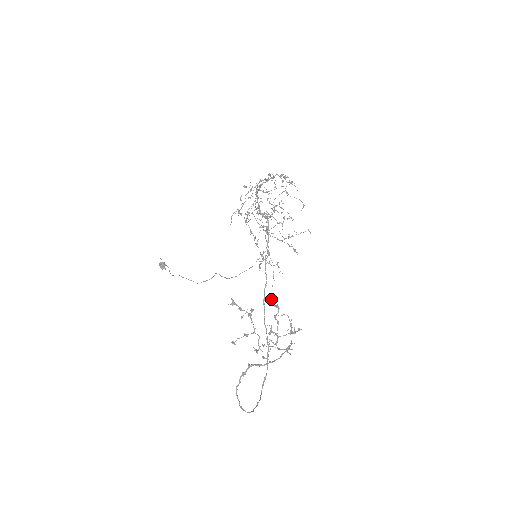
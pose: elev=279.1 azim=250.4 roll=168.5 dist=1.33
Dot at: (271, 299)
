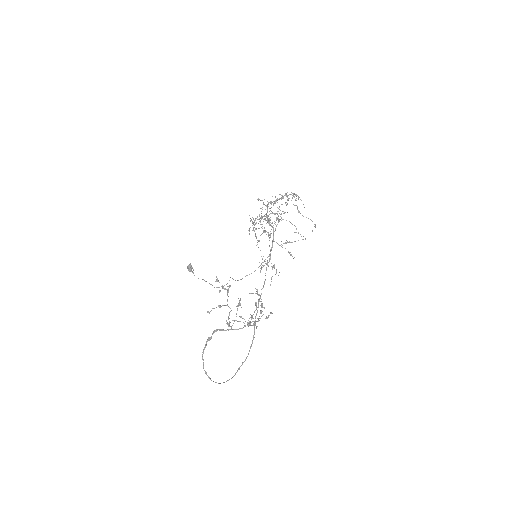
Dot at: (257, 289)
